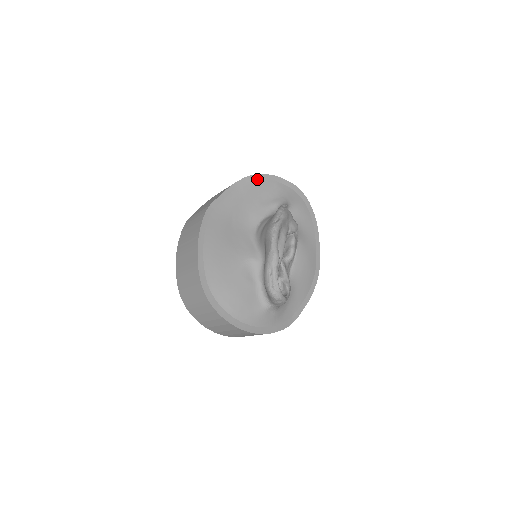
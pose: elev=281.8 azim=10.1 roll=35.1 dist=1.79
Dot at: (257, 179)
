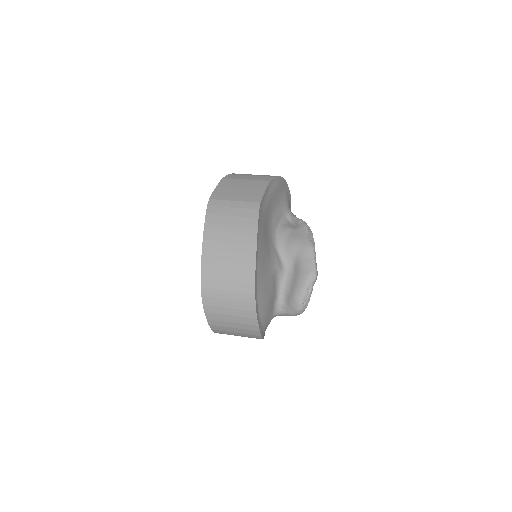
Dot at: (280, 181)
